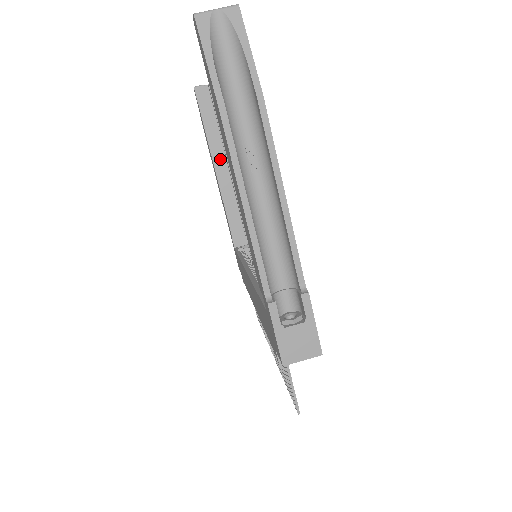
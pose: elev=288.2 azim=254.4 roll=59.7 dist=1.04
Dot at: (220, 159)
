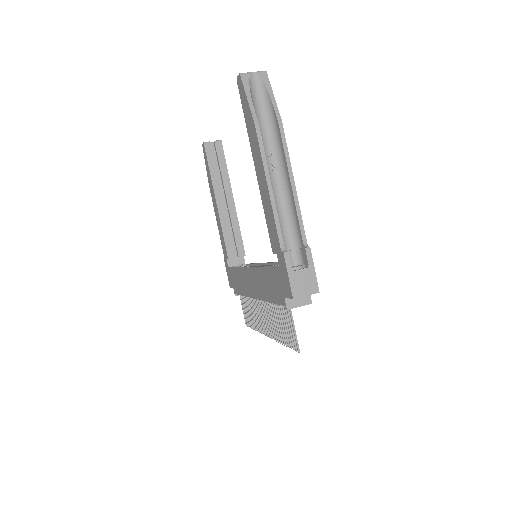
Dot at: (221, 196)
